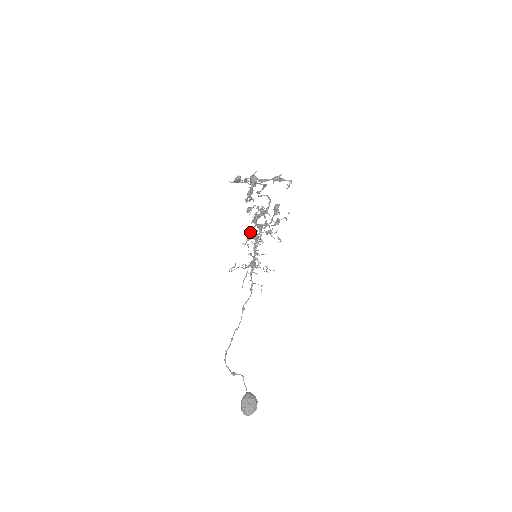
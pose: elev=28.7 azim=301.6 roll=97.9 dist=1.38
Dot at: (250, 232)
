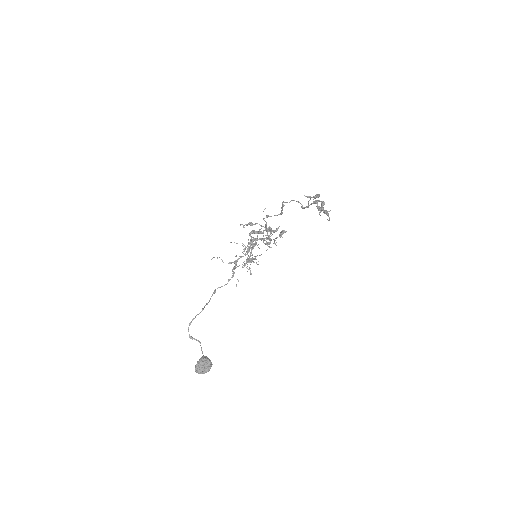
Dot at: (270, 236)
